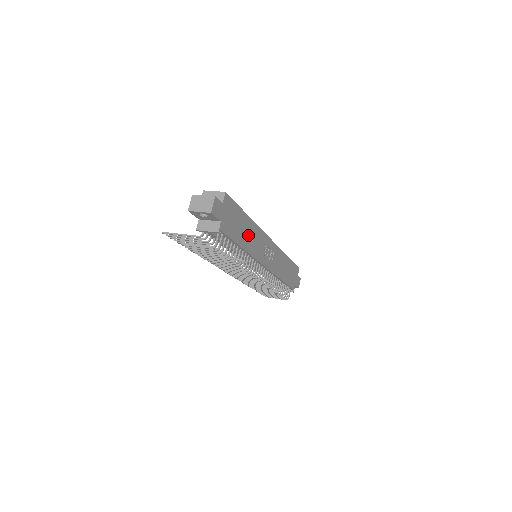
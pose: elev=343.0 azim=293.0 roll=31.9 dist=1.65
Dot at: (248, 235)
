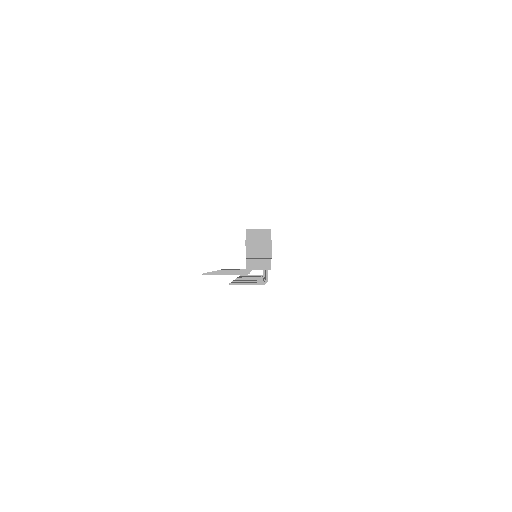
Dot at: occluded
